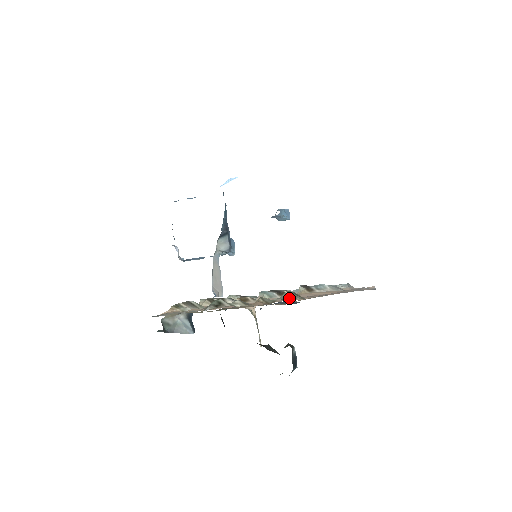
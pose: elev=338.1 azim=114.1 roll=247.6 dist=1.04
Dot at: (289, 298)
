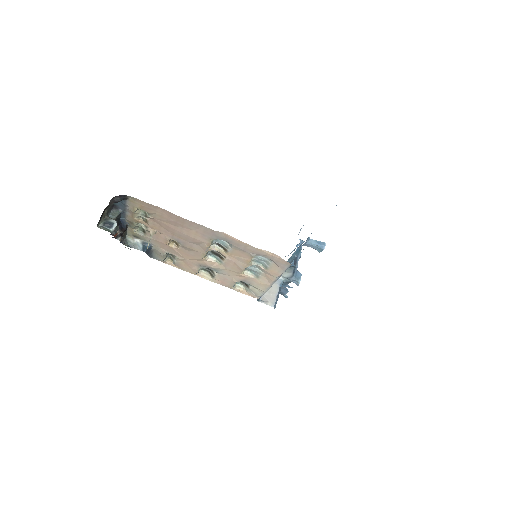
Dot at: (147, 215)
